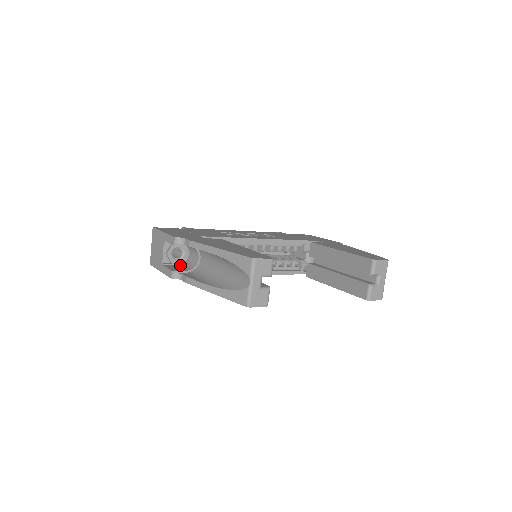
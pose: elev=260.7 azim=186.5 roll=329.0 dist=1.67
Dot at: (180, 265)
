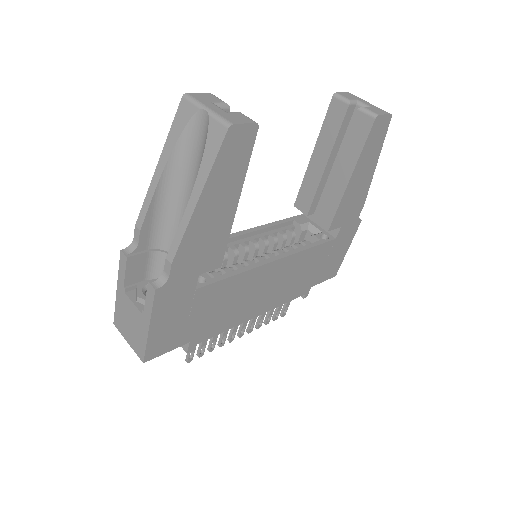
Dot at: occluded
